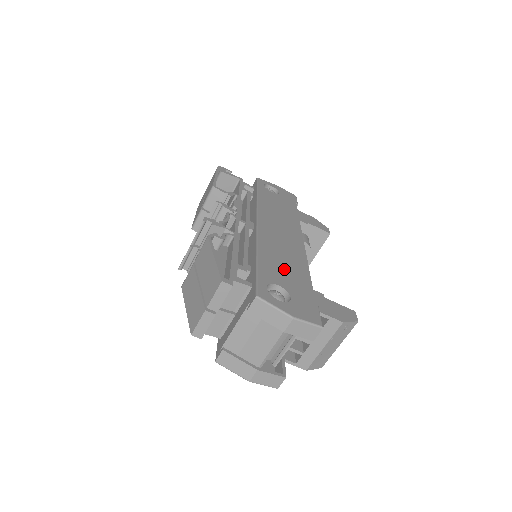
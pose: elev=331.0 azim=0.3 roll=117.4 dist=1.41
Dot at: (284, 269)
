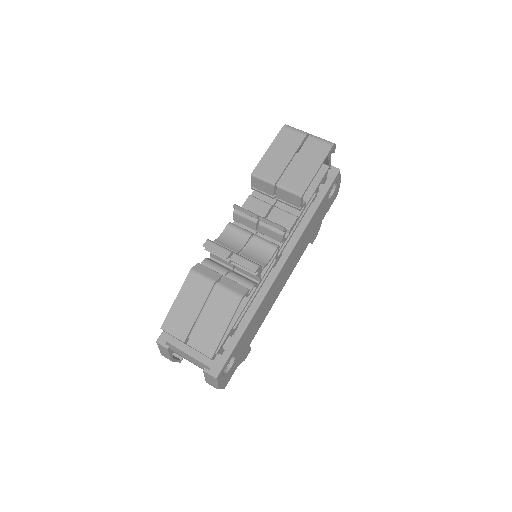
Dot at: (251, 332)
